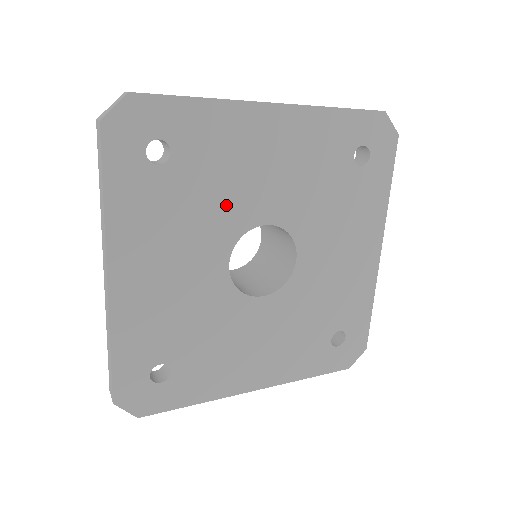
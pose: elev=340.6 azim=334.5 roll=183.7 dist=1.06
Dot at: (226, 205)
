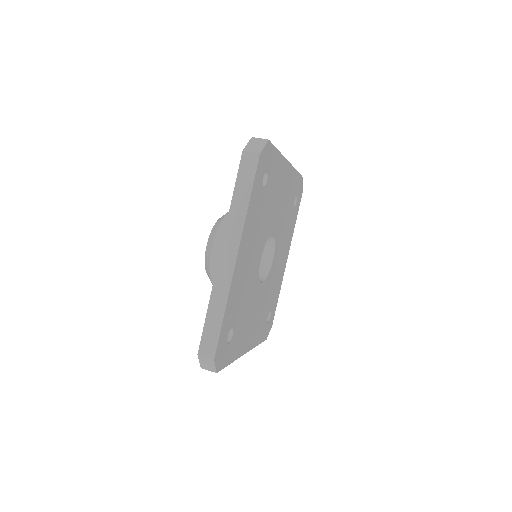
Dot at: (269, 218)
